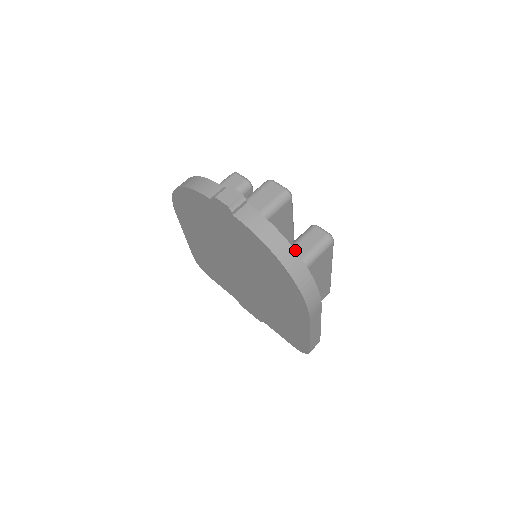
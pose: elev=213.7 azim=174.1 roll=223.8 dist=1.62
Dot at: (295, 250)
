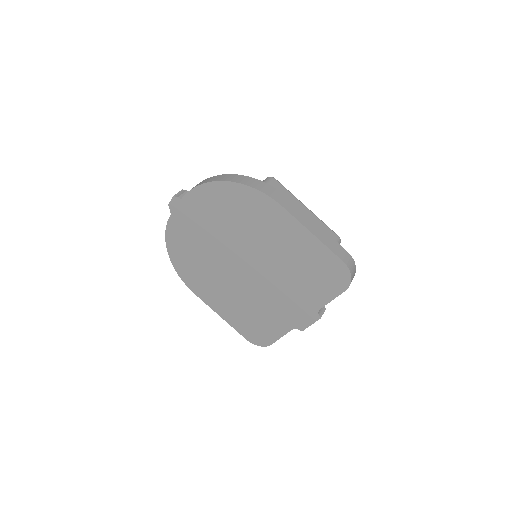
Dot at: (226, 174)
